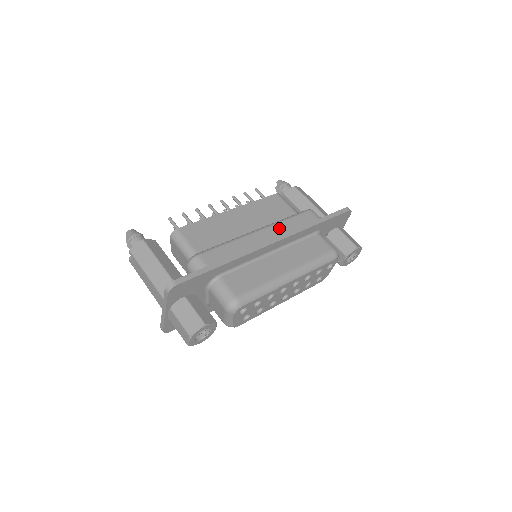
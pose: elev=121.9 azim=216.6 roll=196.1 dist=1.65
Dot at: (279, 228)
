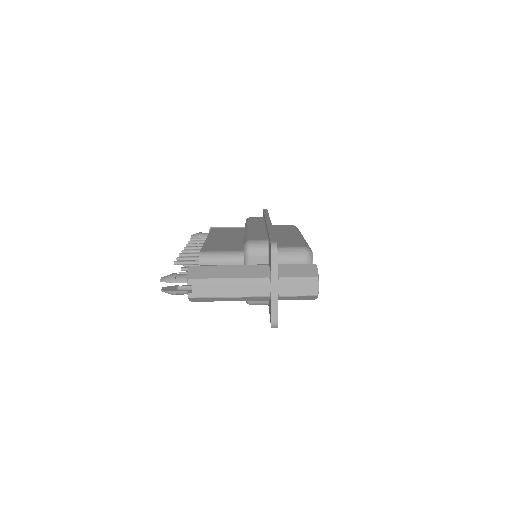
Dot at: (255, 224)
